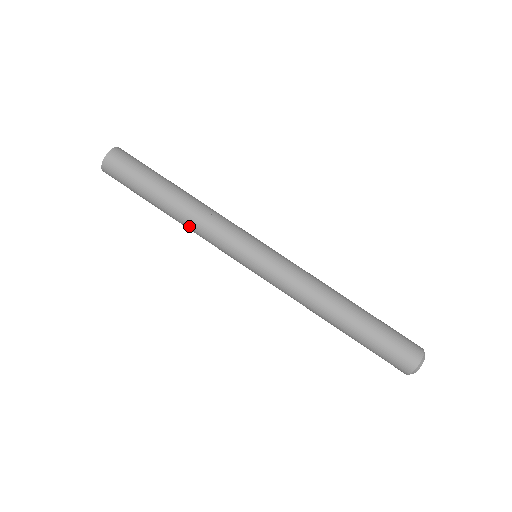
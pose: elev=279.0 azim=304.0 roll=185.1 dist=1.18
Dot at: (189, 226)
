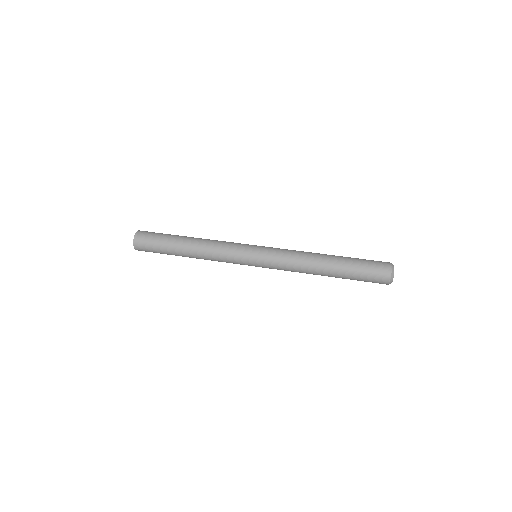
Dot at: (205, 257)
